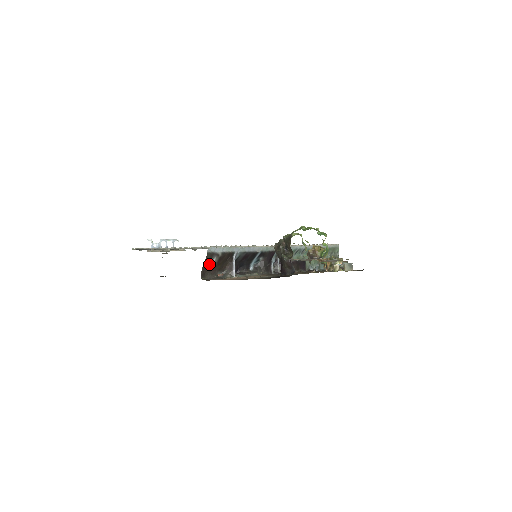
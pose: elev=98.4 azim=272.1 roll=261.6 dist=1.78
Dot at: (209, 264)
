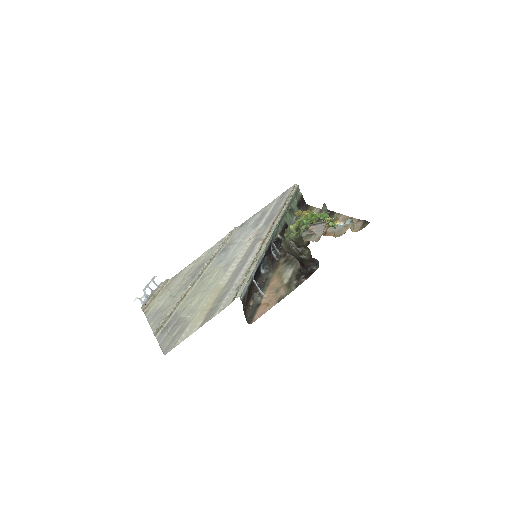
Dot at: (244, 306)
